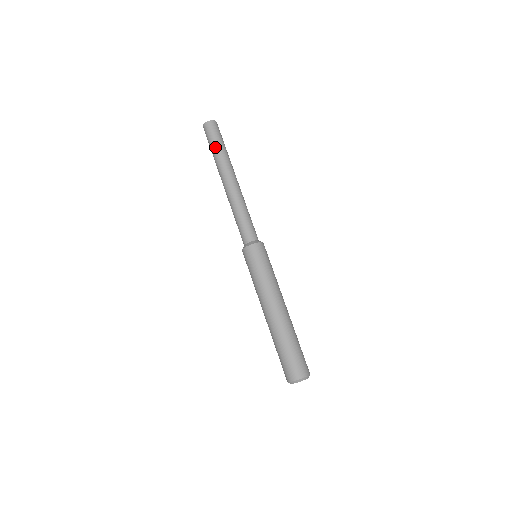
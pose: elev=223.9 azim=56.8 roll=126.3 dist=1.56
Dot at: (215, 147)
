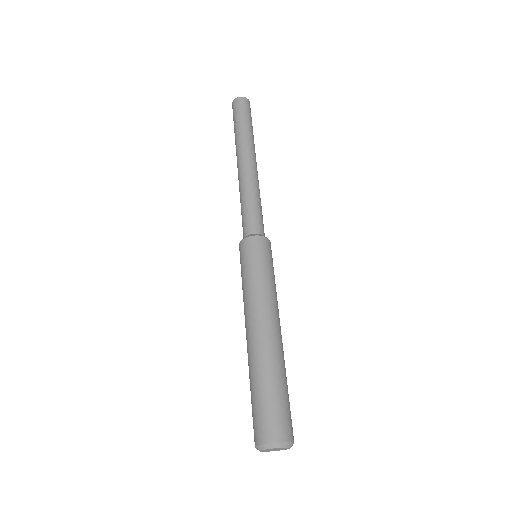
Dot at: (243, 122)
